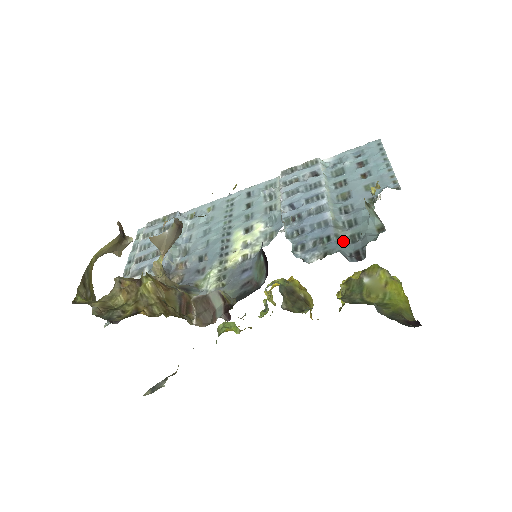
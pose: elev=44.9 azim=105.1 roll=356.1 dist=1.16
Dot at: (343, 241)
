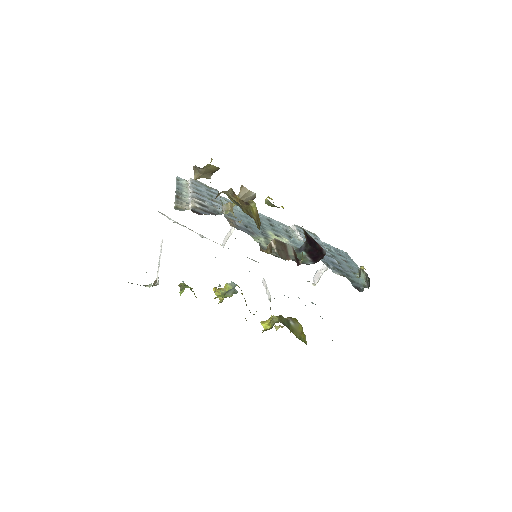
Dot at: occluded
